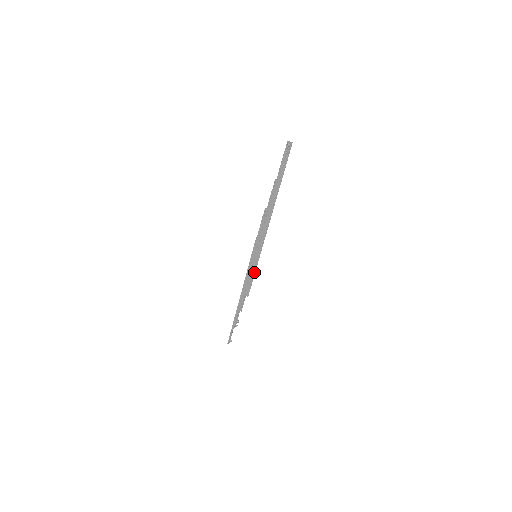
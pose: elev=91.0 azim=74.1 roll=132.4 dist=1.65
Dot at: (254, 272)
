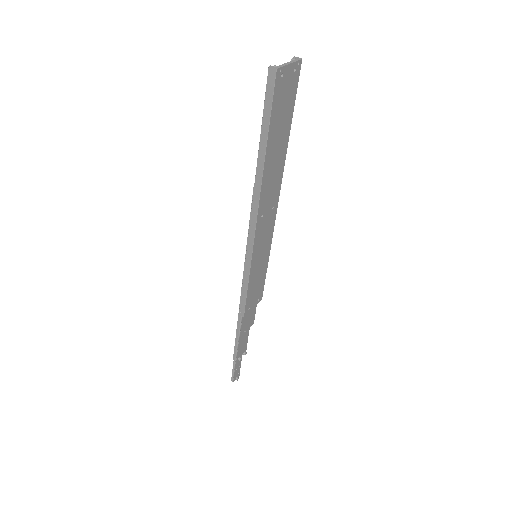
Dot at: (247, 279)
